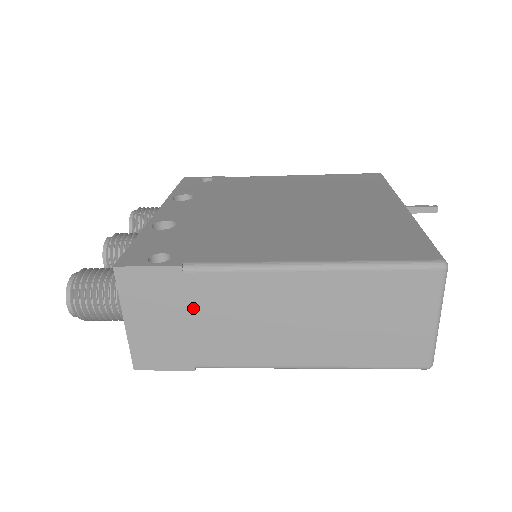
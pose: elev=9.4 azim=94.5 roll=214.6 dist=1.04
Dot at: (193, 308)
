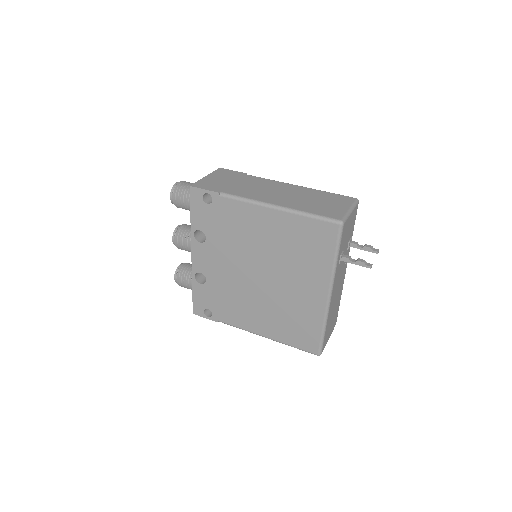
Dot at: occluded
